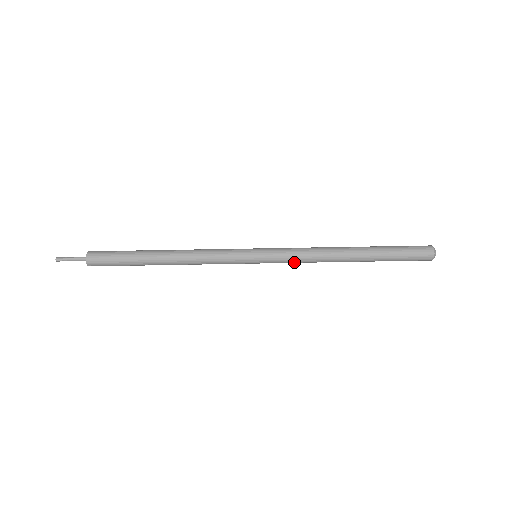
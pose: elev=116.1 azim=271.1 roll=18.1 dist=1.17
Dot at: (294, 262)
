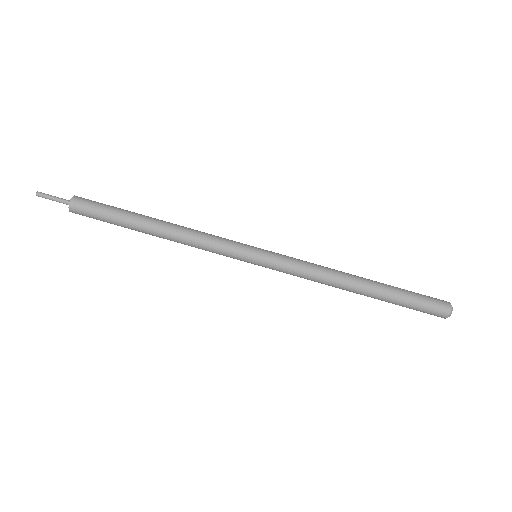
Dot at: occluded
